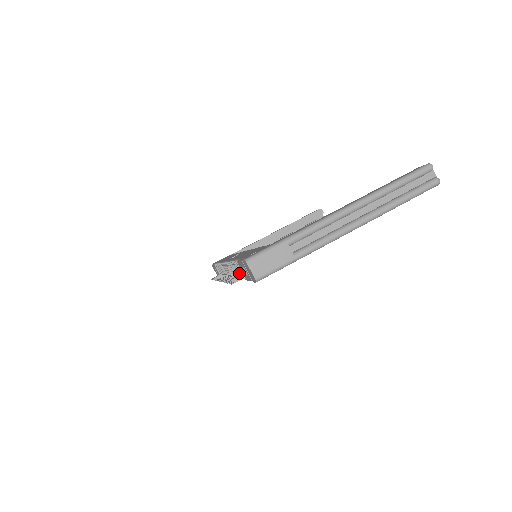
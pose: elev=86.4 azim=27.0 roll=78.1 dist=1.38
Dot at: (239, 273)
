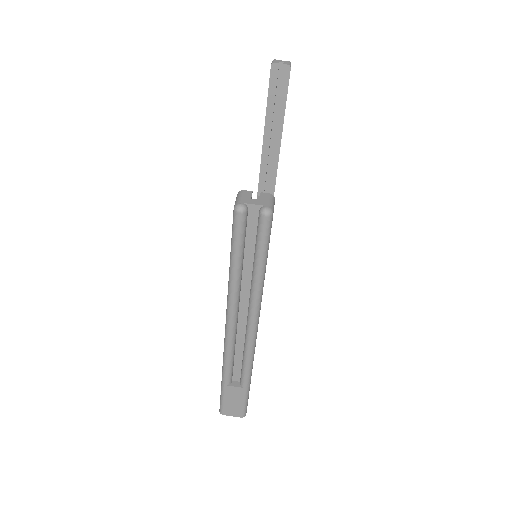
Dot at: occluded
